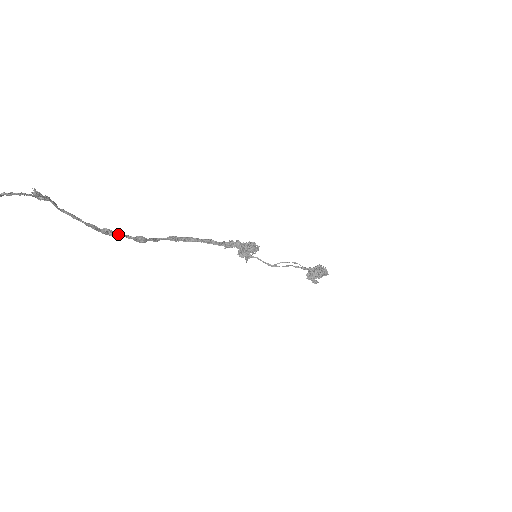
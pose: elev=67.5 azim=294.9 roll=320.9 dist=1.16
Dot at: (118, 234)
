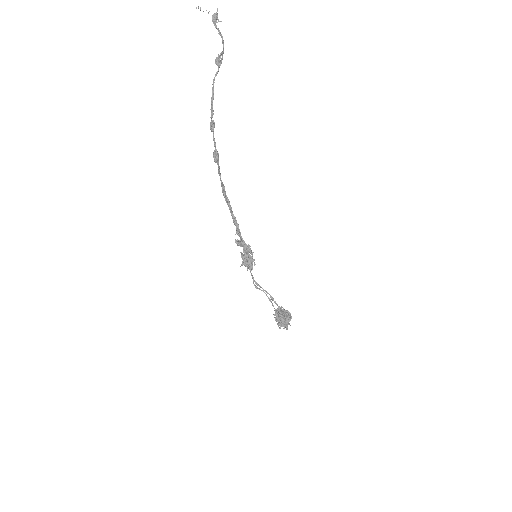
Dot at: occluded
